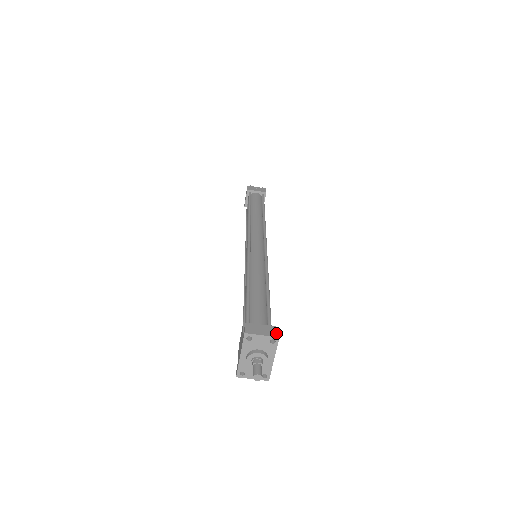
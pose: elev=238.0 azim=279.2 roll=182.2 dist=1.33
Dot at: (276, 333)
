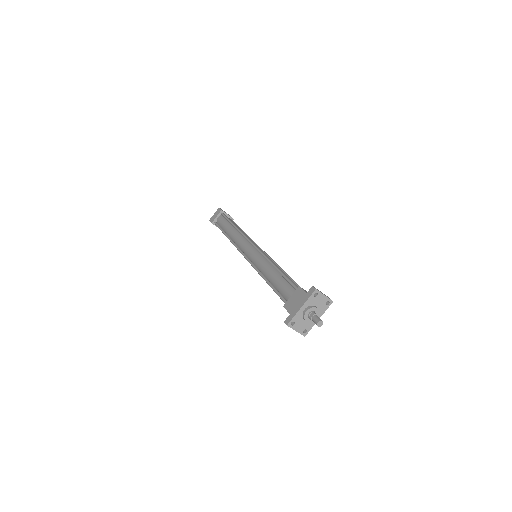
Dot at: occluded
